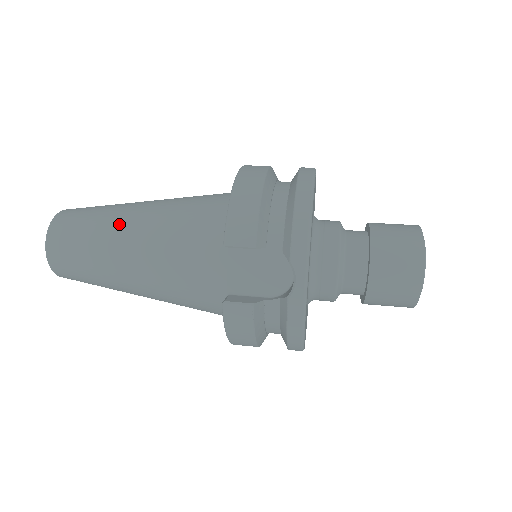
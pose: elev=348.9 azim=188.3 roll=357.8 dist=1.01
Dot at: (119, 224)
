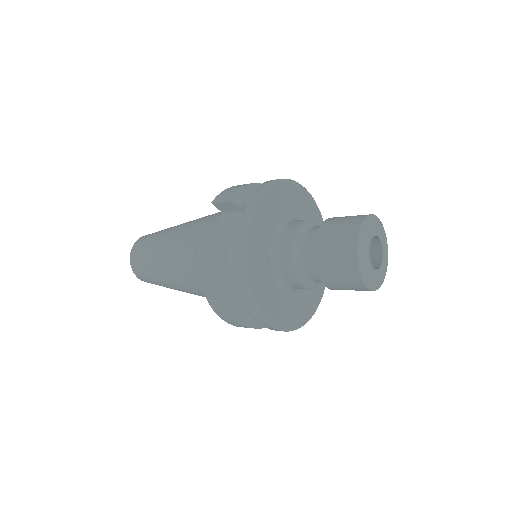
Dot at: (175, 226)
